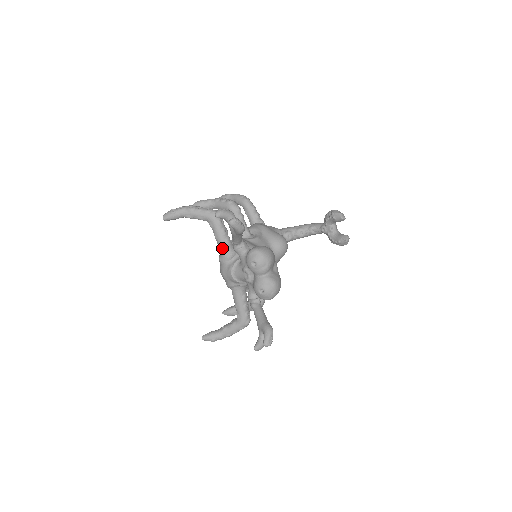
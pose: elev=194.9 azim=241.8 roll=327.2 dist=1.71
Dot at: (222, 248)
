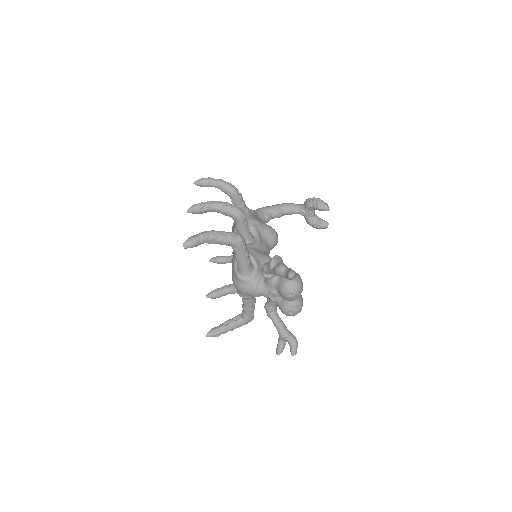
Dot at: (244, 269)
